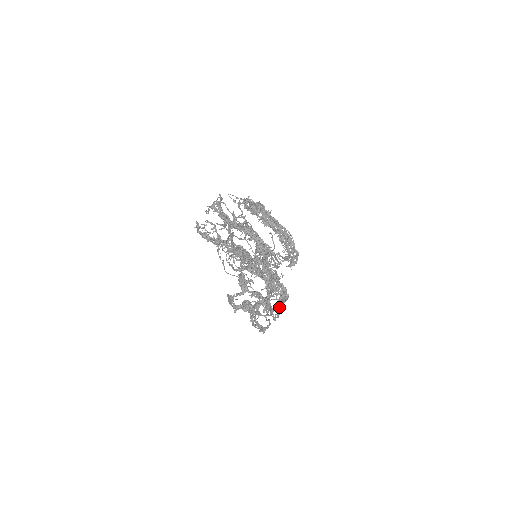
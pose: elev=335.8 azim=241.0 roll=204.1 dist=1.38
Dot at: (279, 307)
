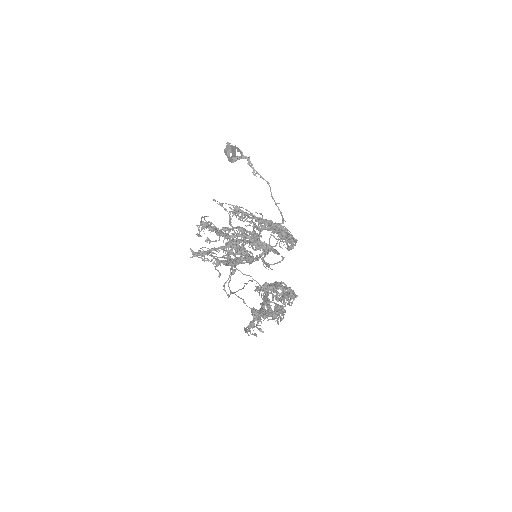
Dot at: occluded
